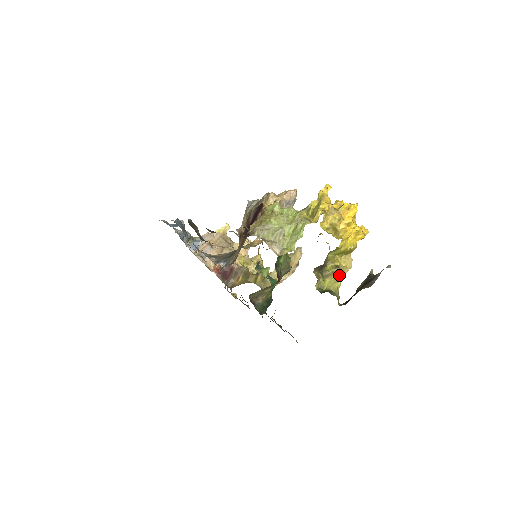
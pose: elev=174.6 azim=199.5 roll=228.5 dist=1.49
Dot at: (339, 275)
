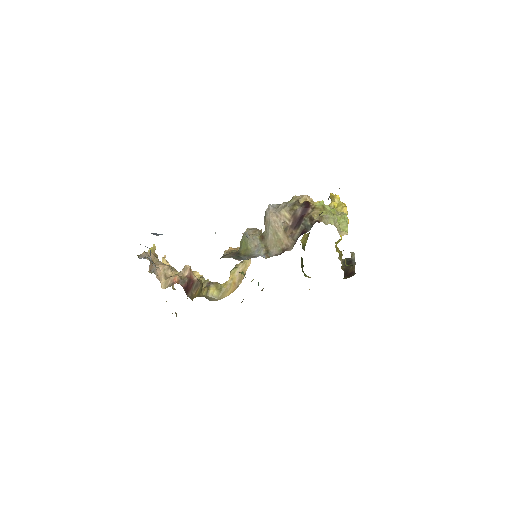
Dot at: occluded
